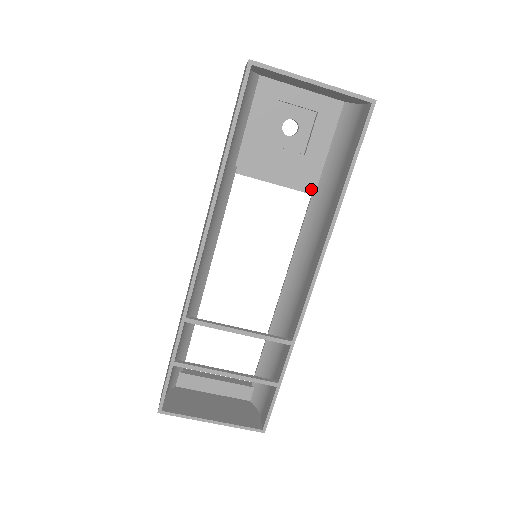
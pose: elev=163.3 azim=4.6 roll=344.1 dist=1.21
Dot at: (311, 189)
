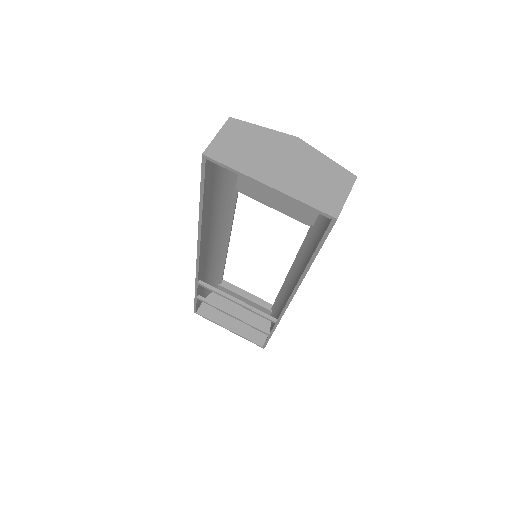
Dot at: (309, 223)
